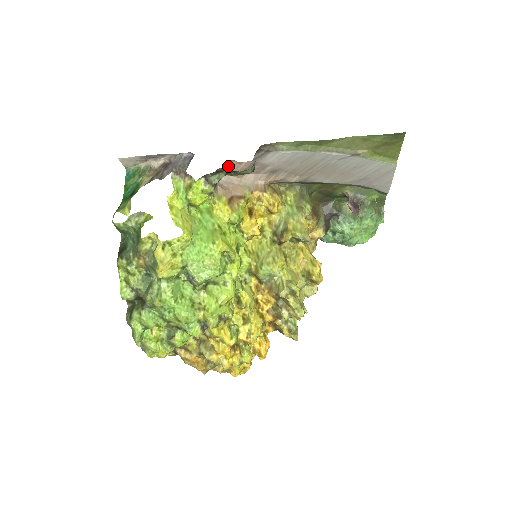
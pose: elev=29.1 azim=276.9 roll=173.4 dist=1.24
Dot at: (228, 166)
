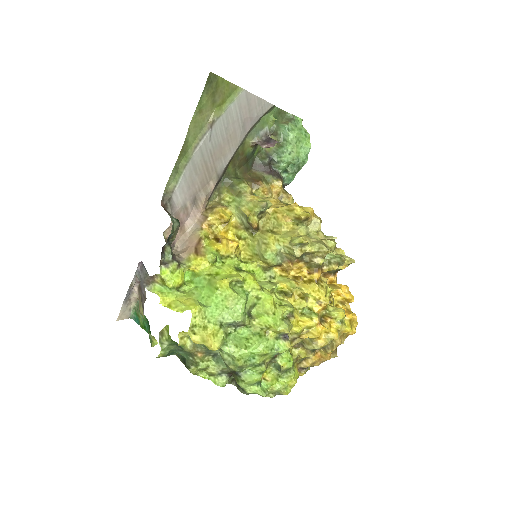
Dot at: occluded
